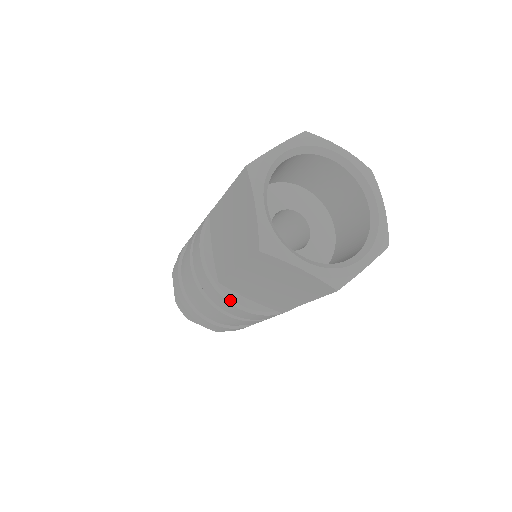
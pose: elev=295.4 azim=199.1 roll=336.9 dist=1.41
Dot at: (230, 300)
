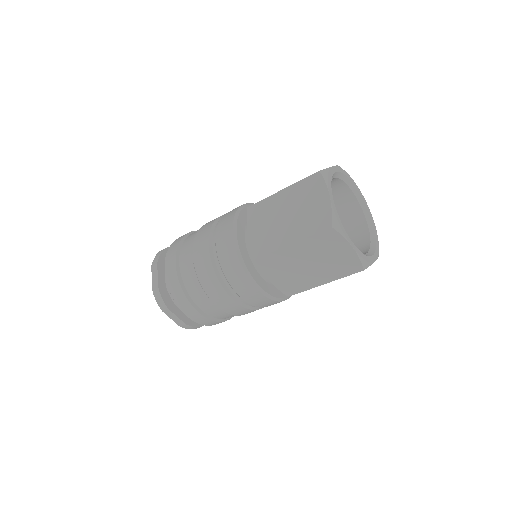
Dot at: (284, 299)
